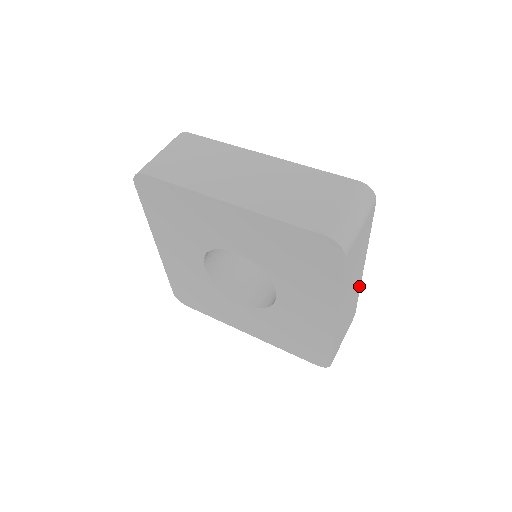
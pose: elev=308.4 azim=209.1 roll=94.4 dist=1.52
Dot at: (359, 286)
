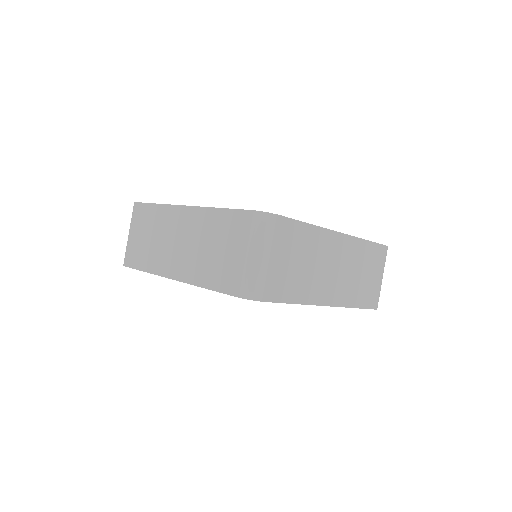
Dot at: (355, 241)
